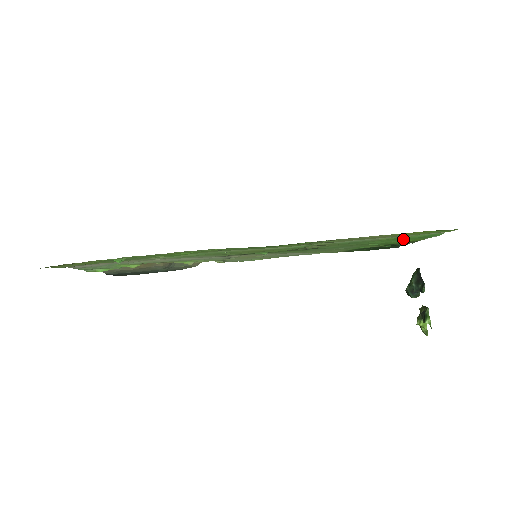
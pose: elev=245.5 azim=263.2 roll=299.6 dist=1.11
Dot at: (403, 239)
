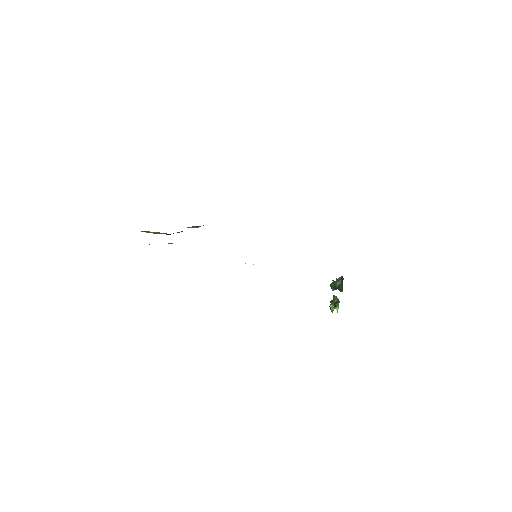
Dot at: occluded
